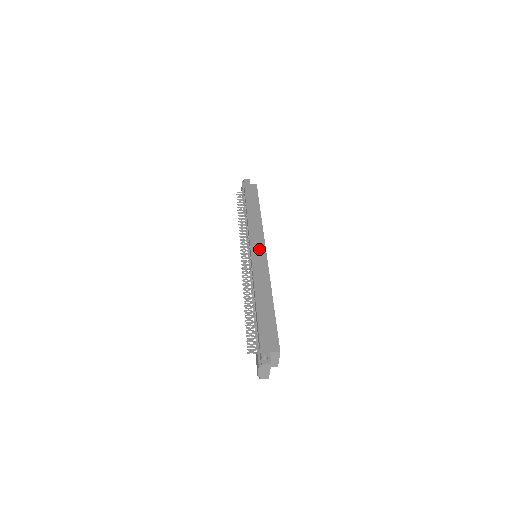
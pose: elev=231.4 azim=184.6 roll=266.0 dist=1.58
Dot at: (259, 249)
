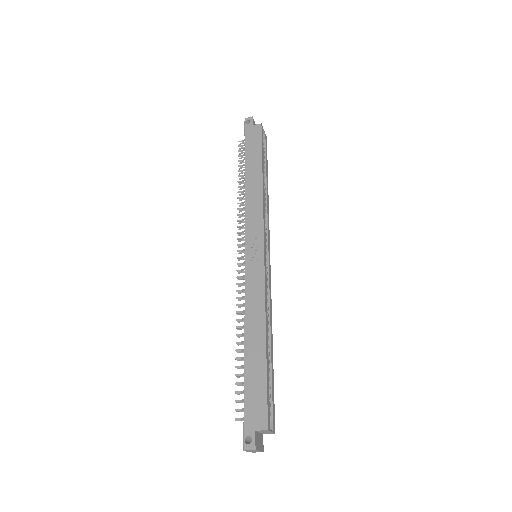
Dot at: (255, 251)
